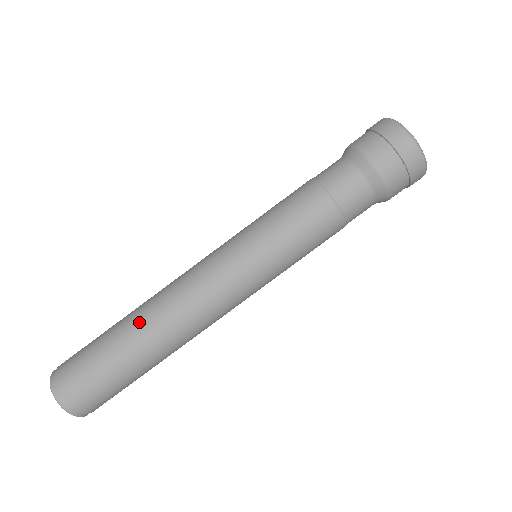
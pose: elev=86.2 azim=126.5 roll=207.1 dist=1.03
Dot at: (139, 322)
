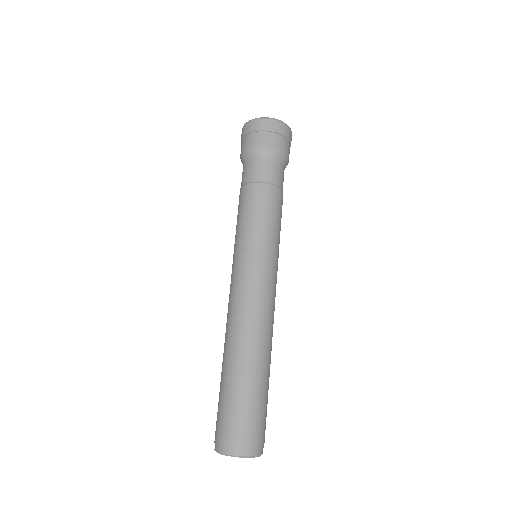
Dot at: (250, 355)
